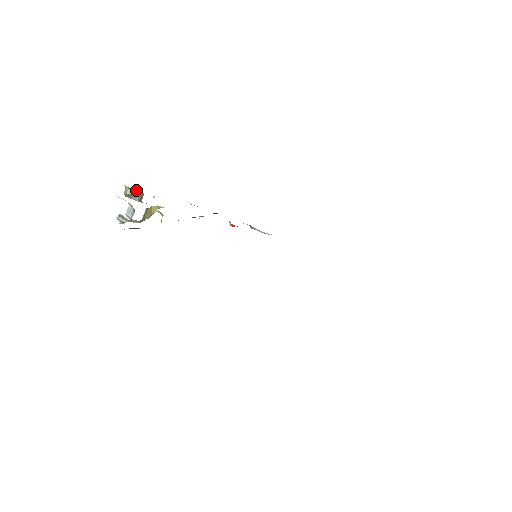
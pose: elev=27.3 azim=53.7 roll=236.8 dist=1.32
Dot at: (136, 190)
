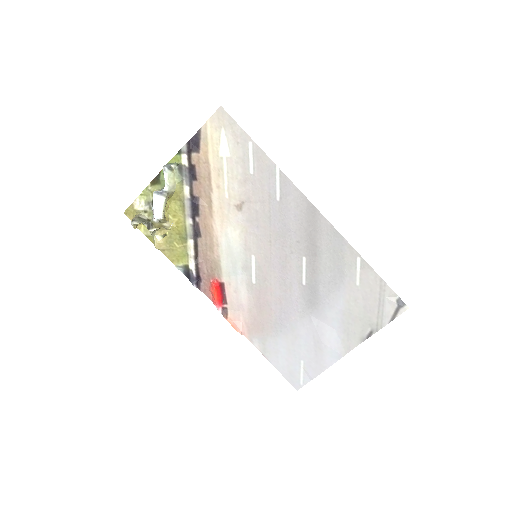
Dot at: (146, 217)
